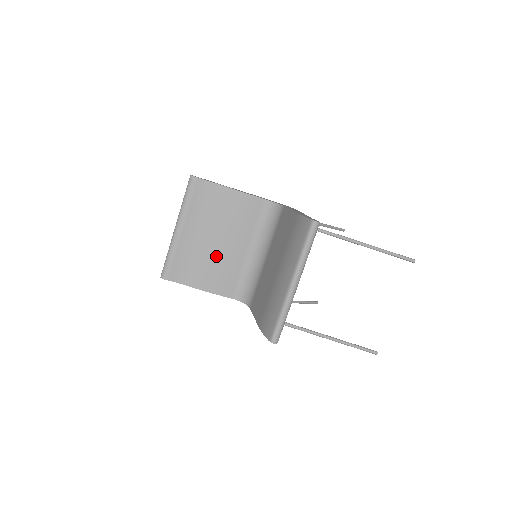
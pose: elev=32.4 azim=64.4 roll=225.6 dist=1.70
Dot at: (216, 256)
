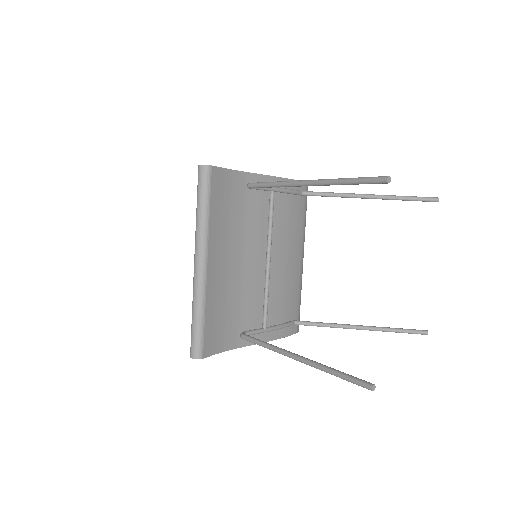
Dot at: occluded
